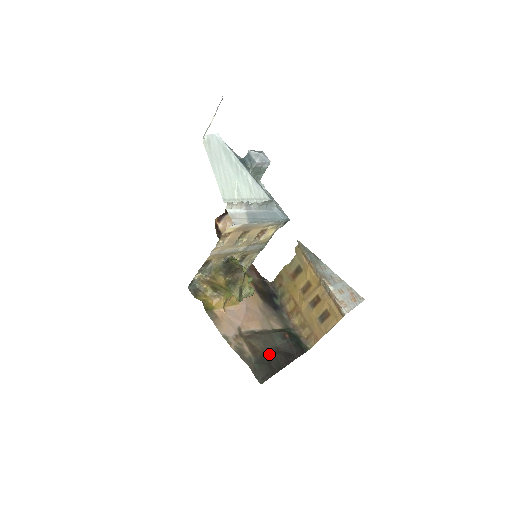
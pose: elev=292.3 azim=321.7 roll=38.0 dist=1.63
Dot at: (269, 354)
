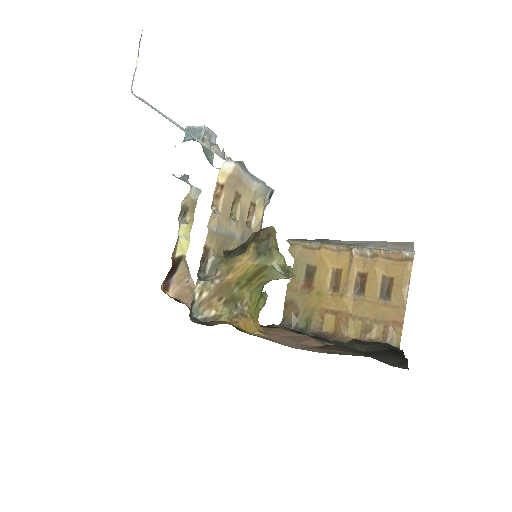
Dot at: (369, 353)
